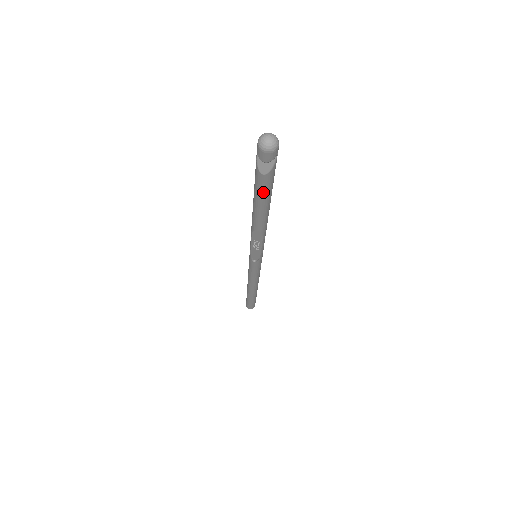
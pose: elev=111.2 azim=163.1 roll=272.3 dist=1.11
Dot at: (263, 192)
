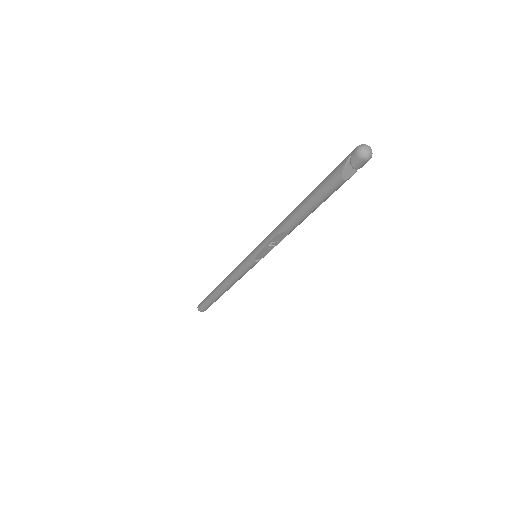
Dot at: (329, 195)
